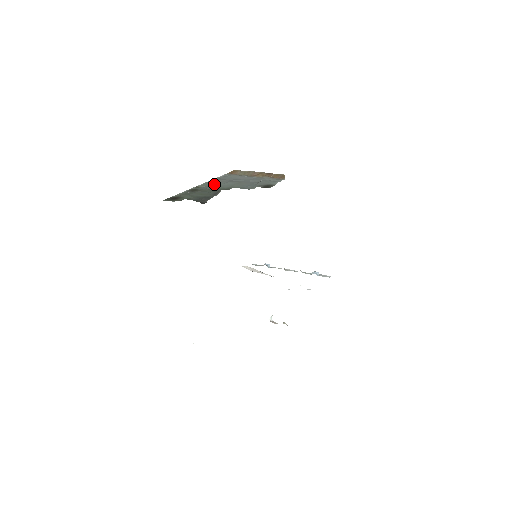
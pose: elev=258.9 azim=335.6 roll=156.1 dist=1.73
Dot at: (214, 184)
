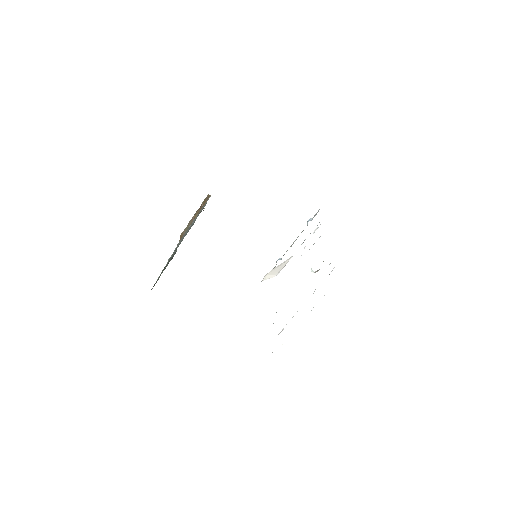
Dot at: occluded
